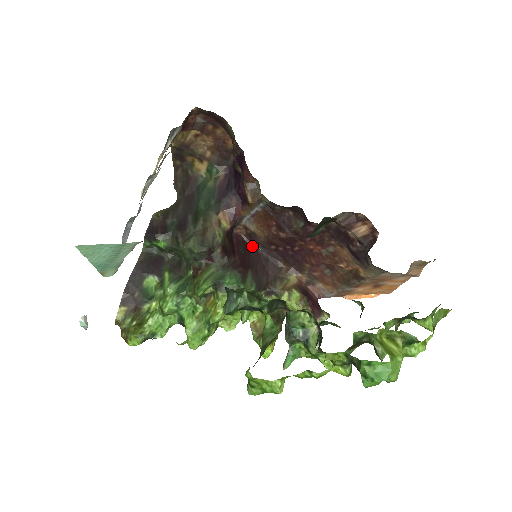
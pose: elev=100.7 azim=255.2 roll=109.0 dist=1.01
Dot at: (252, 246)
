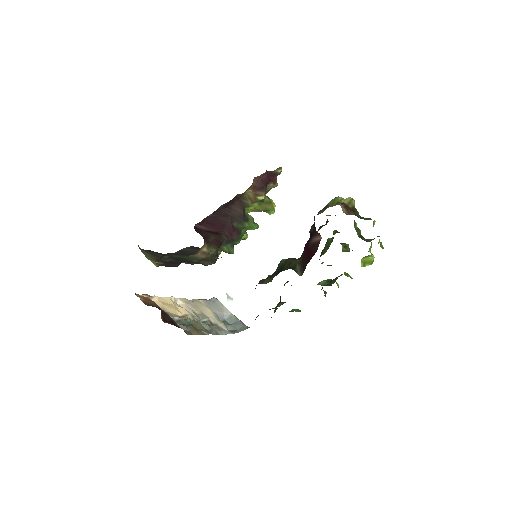
Dot at: (211, 214)
